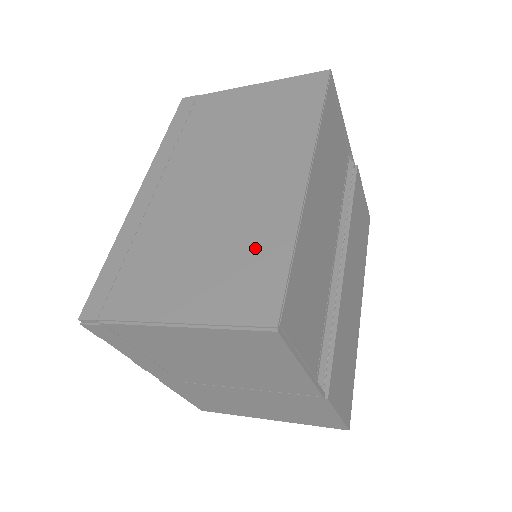
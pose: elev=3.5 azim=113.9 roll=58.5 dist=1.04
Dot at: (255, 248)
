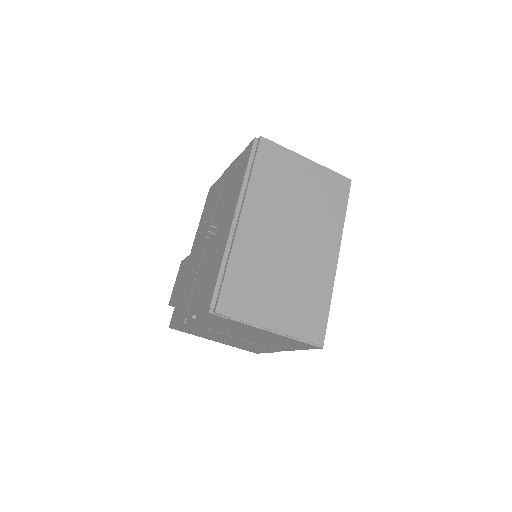
Dot at: (313, 298)
